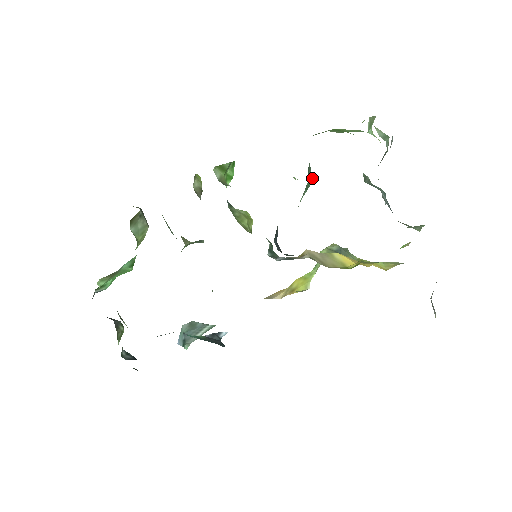
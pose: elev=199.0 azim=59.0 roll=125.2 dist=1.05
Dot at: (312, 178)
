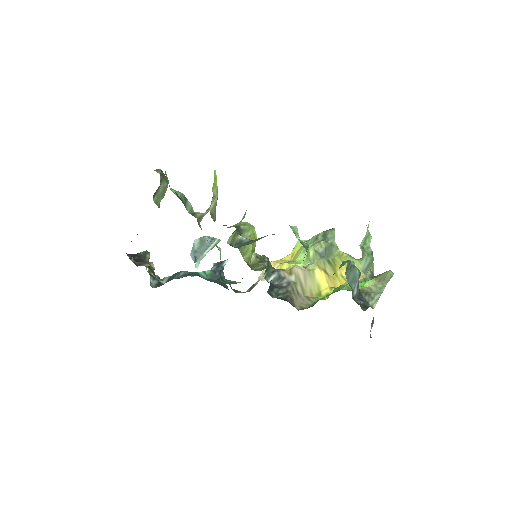
Dot at: (308, 247)
